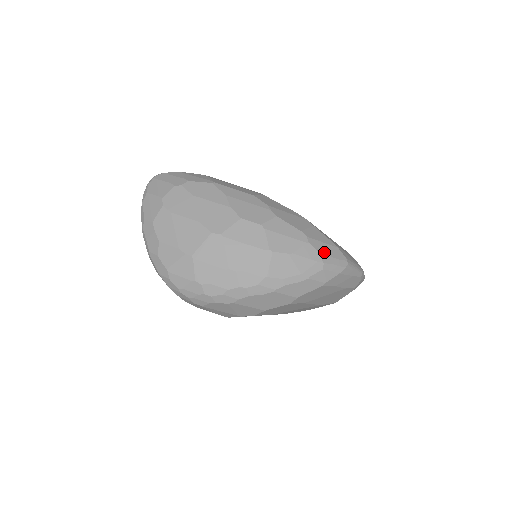
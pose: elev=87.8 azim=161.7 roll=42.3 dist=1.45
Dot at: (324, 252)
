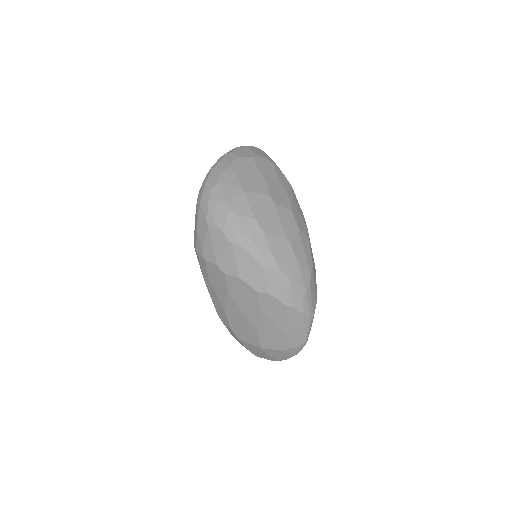
Dot at: (312, 289)
